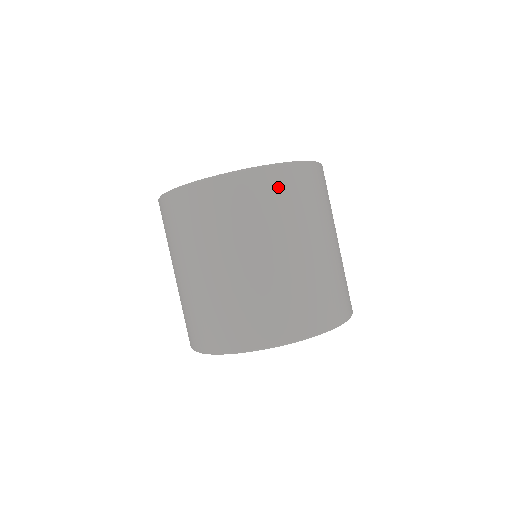
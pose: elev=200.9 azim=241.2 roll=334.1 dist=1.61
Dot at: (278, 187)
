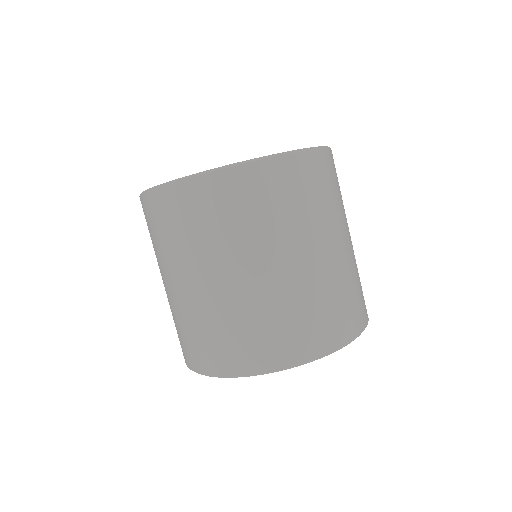
Dot at: (311, 175)
